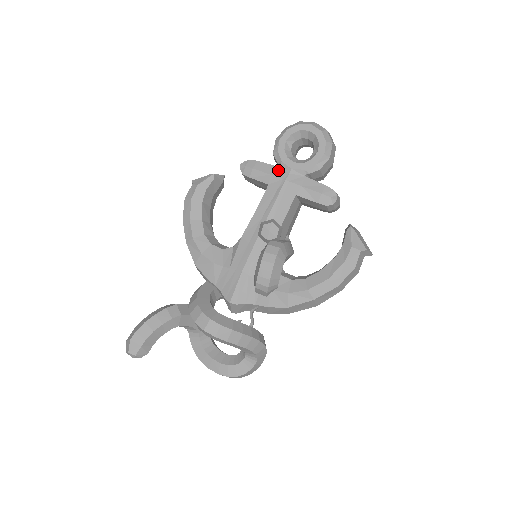
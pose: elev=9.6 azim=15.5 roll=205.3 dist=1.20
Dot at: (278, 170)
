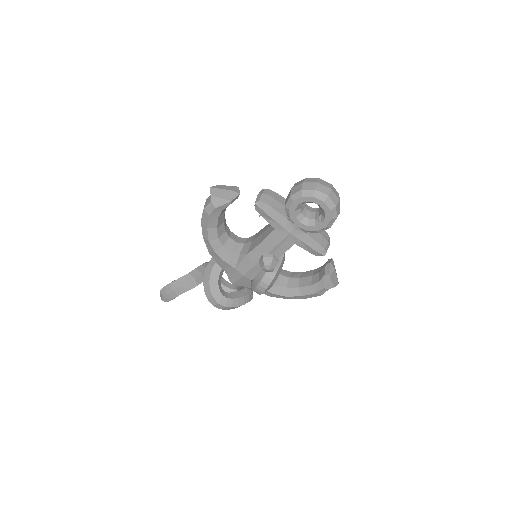
Dot at: (286, 222)
